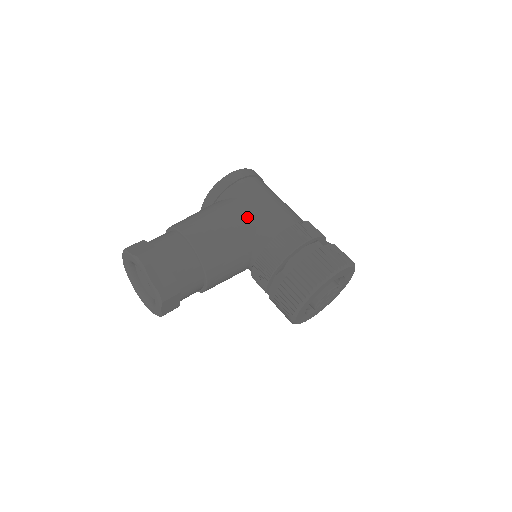
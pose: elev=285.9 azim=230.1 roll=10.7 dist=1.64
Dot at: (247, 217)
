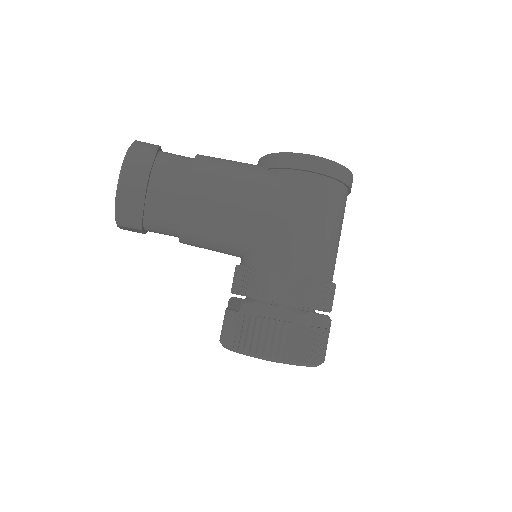
Dot at: (270, 221)
